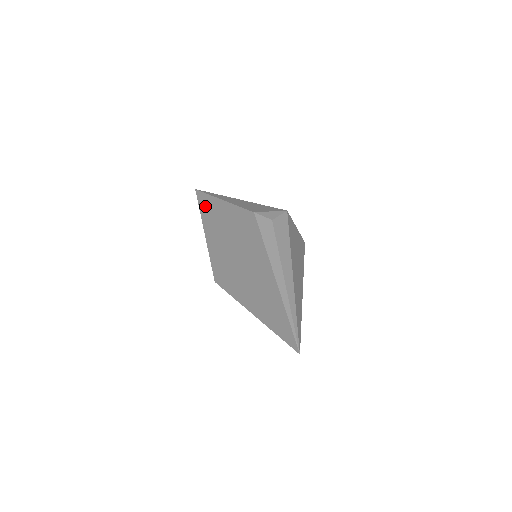
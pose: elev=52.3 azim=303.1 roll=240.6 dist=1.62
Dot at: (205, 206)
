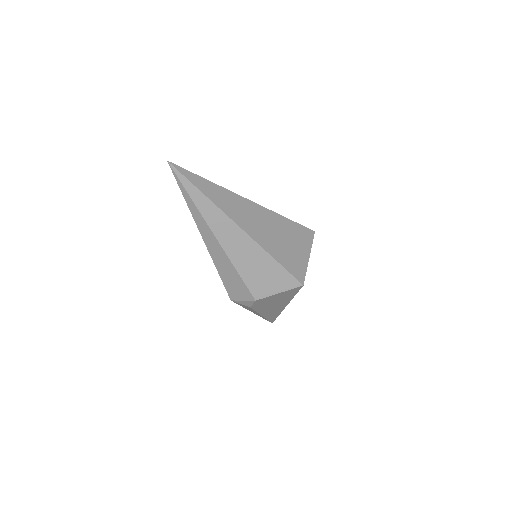
Dot at: occluded
